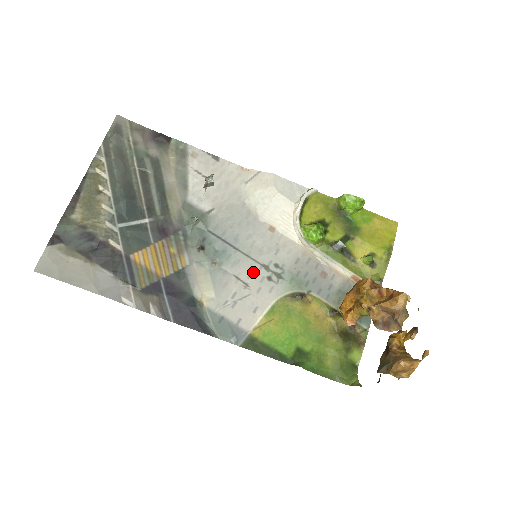
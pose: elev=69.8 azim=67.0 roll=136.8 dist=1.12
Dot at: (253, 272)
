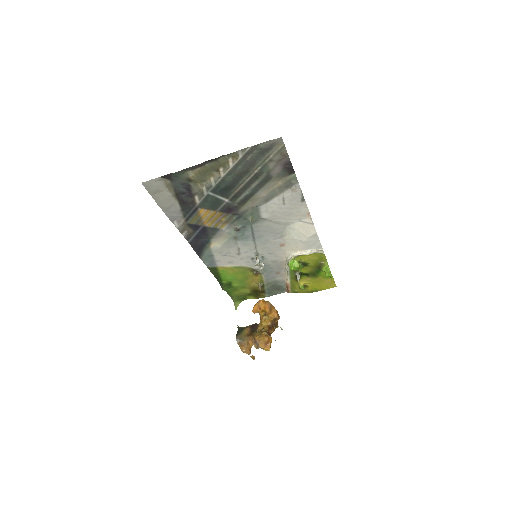
Dot at: (249, 252)
